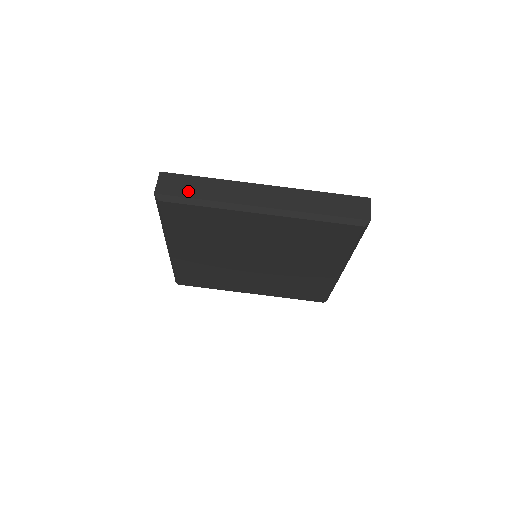
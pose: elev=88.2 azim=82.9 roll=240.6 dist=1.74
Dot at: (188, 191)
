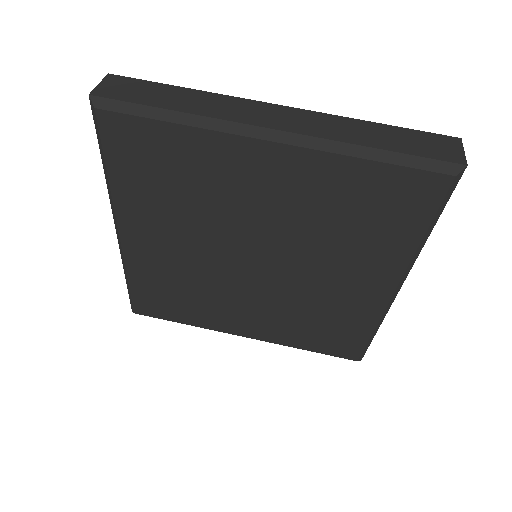
Dot at: (148, 98)
